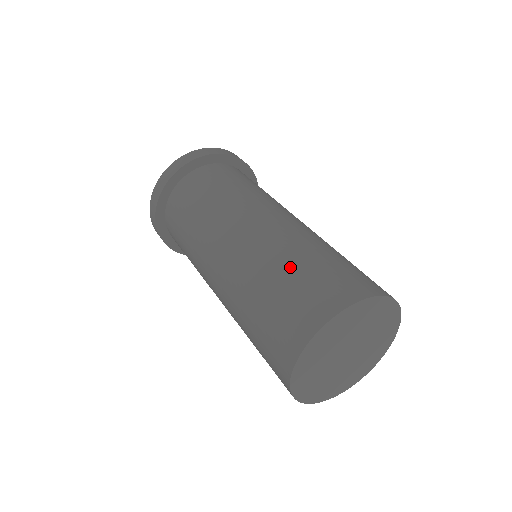
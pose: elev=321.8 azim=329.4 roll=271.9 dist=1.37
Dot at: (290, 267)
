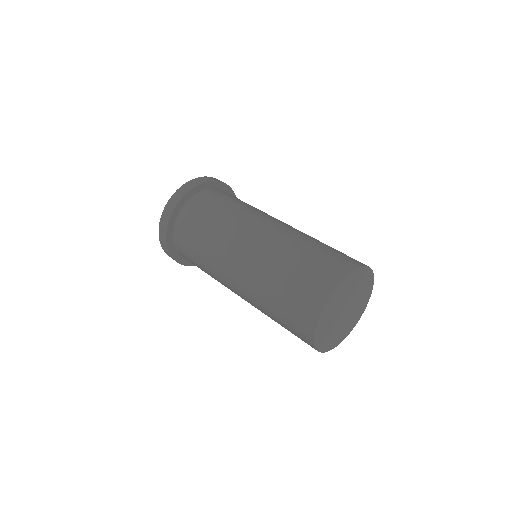
Dot at: (290, 266)
